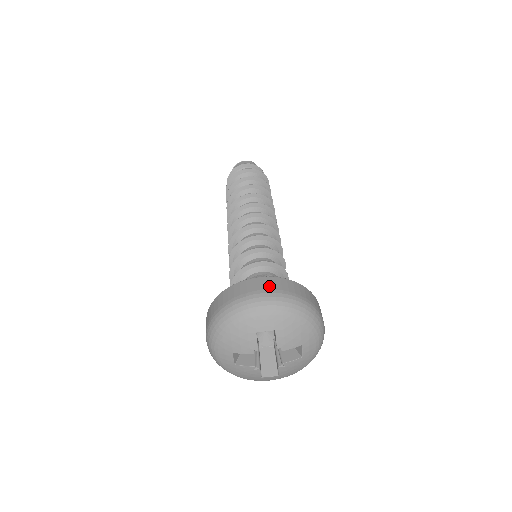
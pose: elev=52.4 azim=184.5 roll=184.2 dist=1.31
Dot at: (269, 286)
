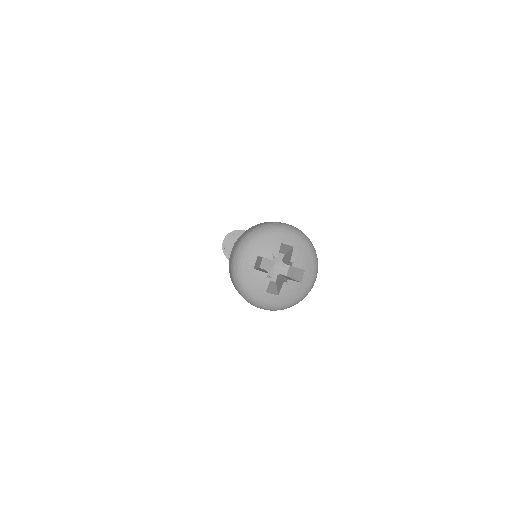
Dot at: occluded
